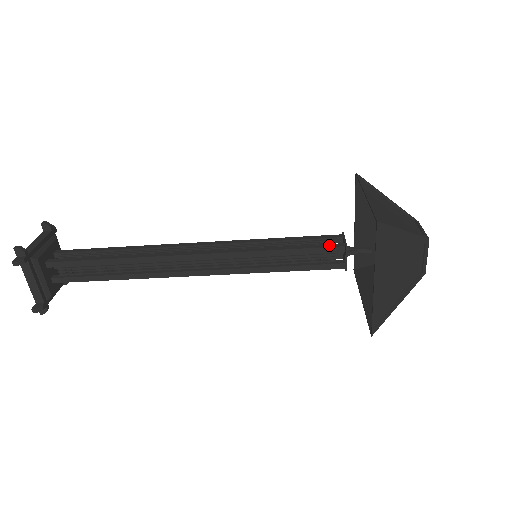
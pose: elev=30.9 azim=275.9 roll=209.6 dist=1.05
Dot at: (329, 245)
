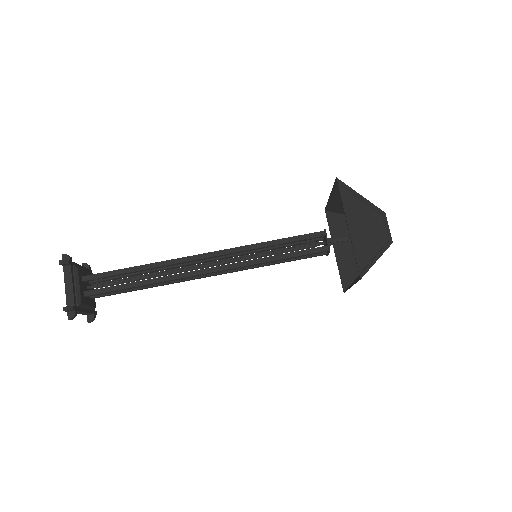
Dot at: (312, 233)
